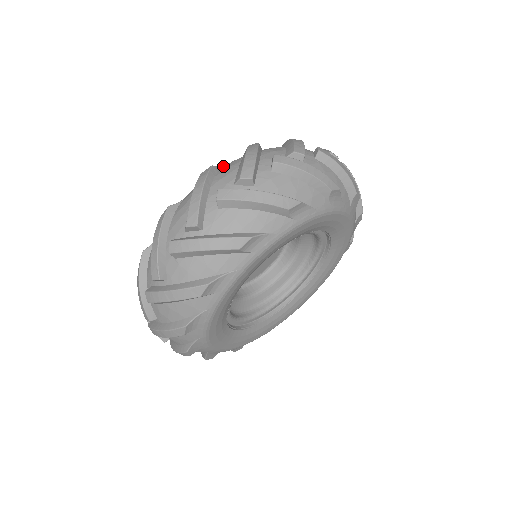
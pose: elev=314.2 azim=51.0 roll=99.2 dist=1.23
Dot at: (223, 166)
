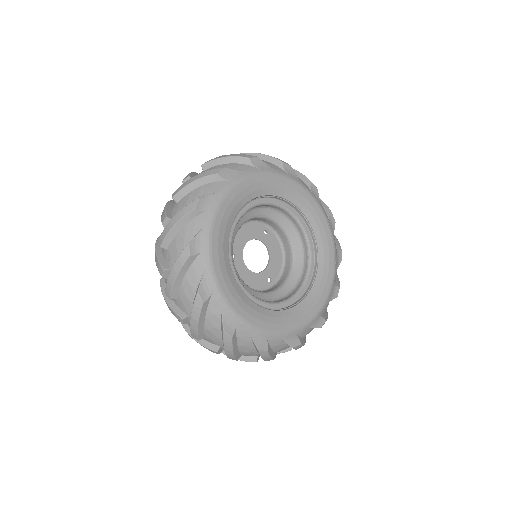
Dot at: occluded
